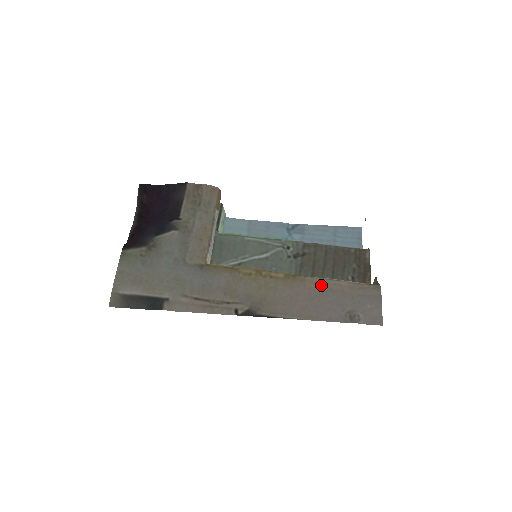
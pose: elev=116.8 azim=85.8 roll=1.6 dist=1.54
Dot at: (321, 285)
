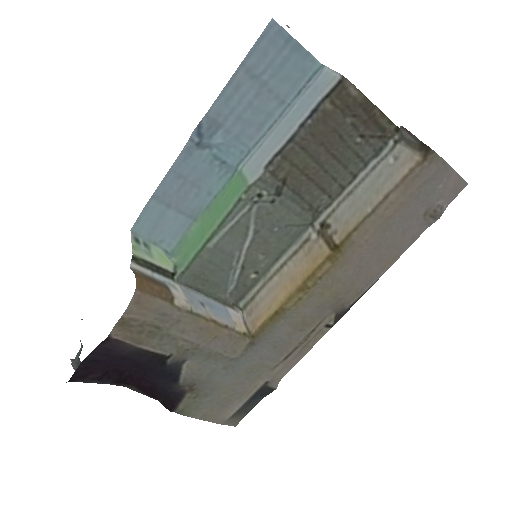
Dot at: (374, 226)
